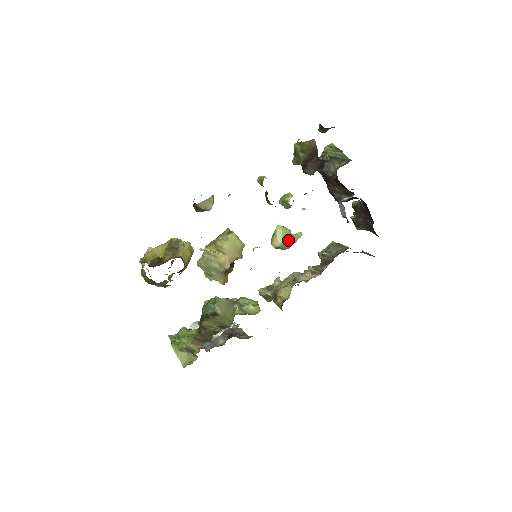
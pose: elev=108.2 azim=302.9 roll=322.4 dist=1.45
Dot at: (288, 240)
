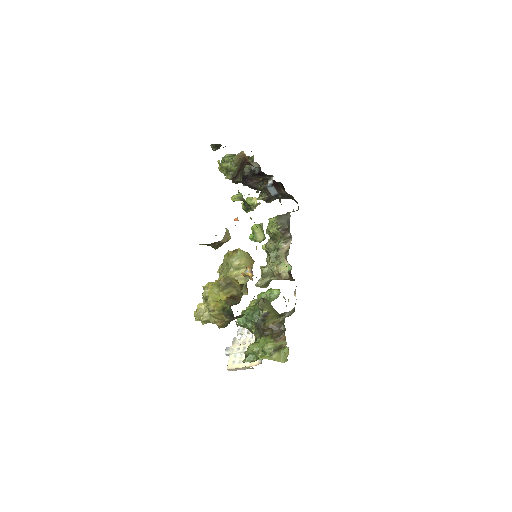
Dot at: (263, 231)
